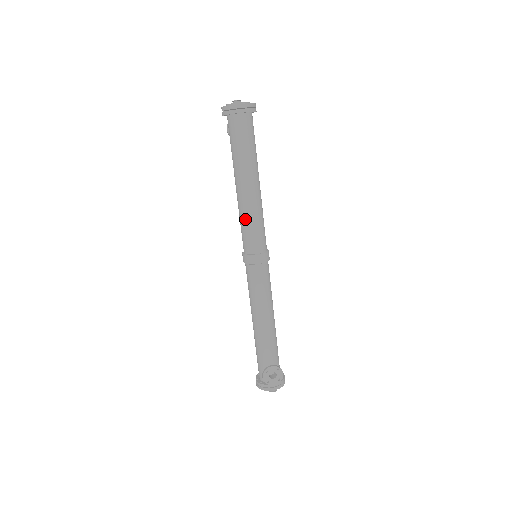
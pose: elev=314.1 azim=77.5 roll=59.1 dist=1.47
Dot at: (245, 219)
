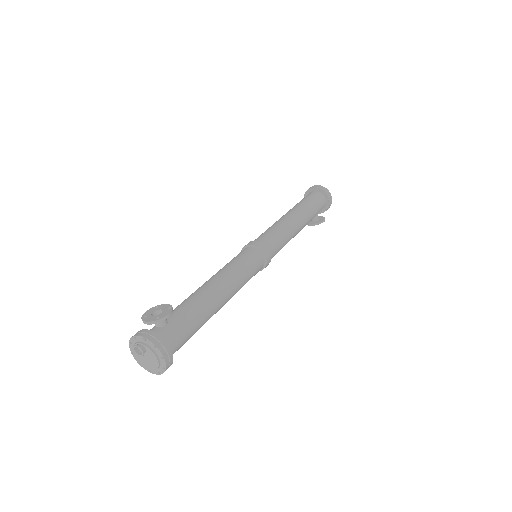
Dot at: occluded
